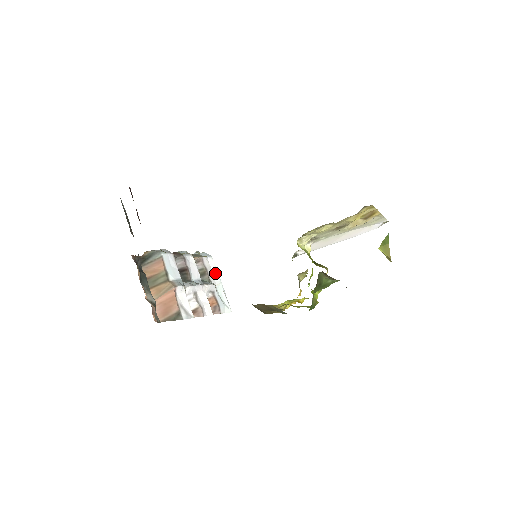
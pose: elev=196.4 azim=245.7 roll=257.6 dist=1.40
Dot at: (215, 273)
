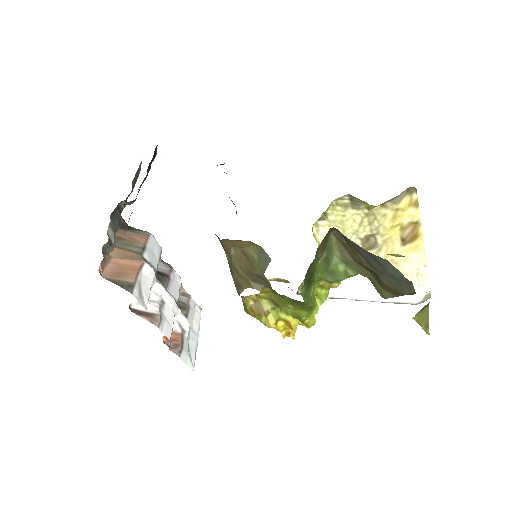
Dot at: (196, 323)
